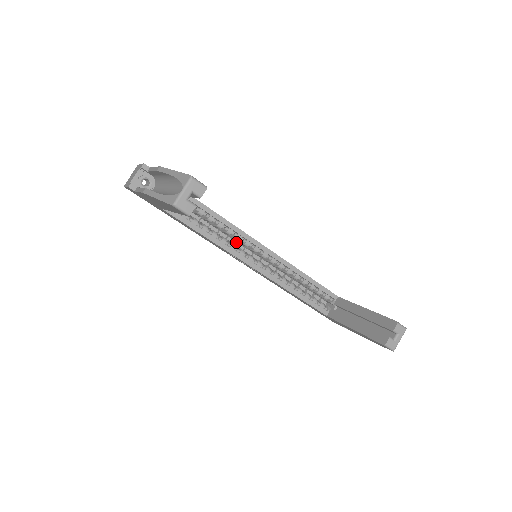
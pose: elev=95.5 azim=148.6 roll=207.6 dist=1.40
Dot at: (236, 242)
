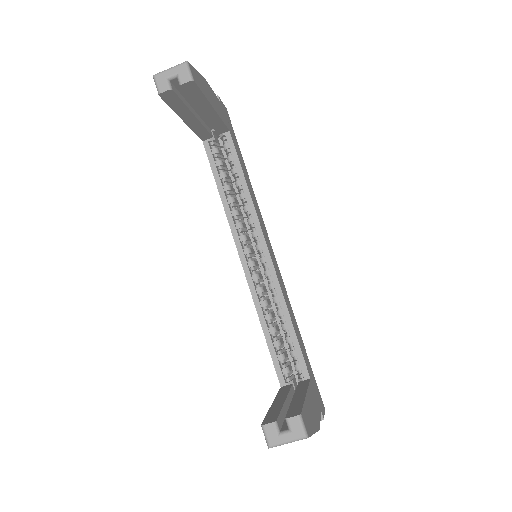
Dot at: occluded
